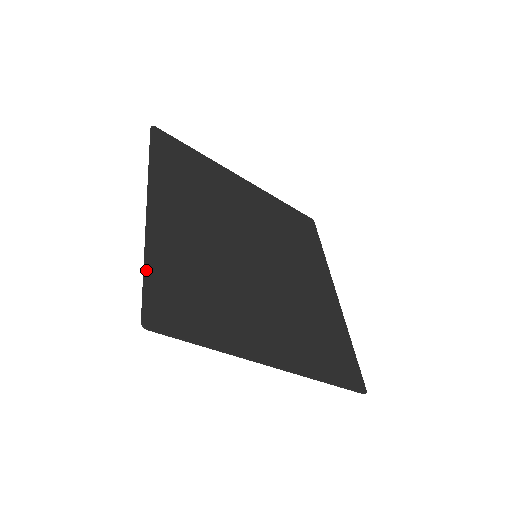
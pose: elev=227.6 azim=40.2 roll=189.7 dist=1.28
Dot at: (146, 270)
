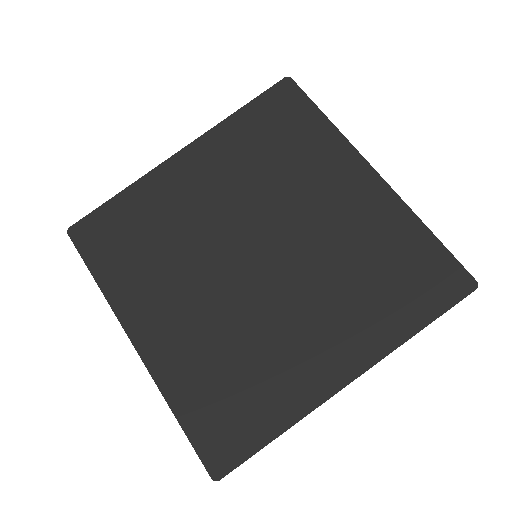
Dot at: (180, 423)
